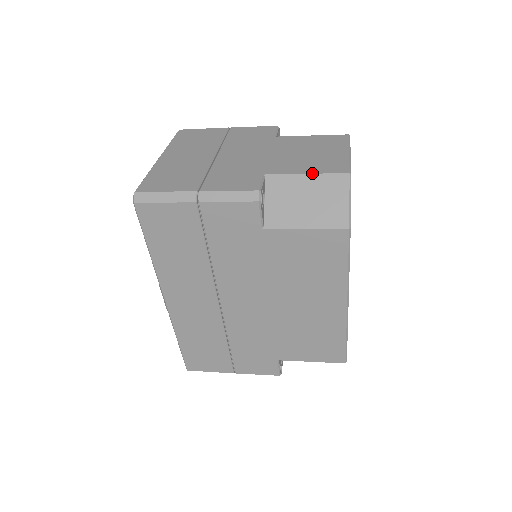
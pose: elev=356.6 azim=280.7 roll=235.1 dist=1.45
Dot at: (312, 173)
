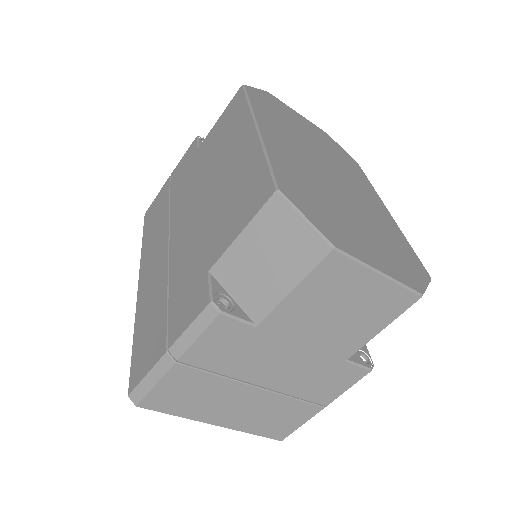
Dot at: occluded
